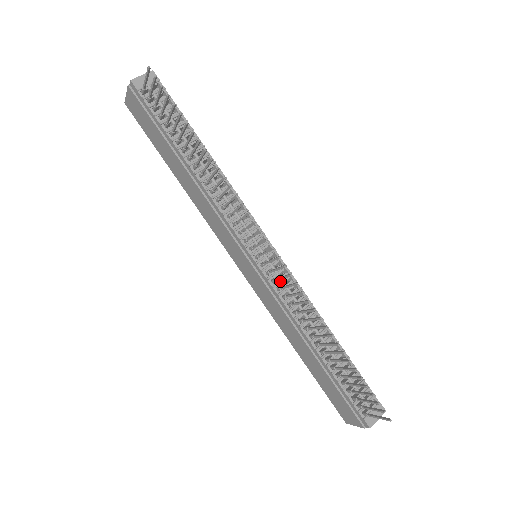
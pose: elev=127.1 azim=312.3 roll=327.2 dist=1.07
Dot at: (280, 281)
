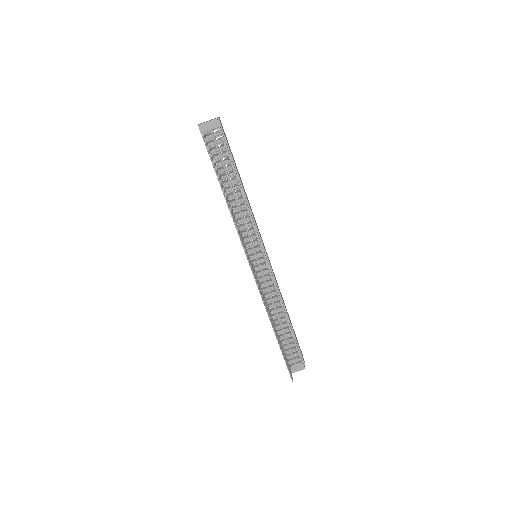
Dot at: (263, 279)
